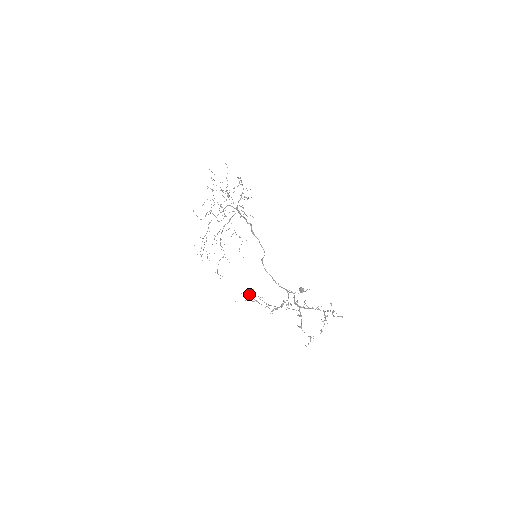
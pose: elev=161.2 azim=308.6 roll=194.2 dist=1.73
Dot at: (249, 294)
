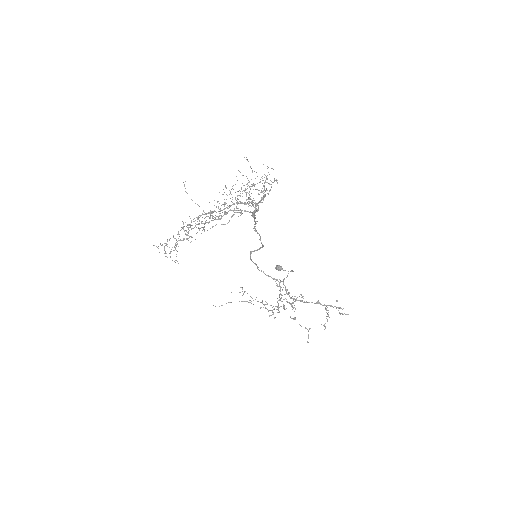
Dot at: occluded
